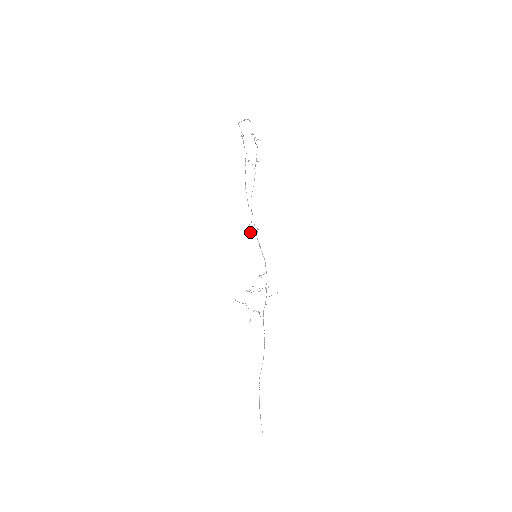
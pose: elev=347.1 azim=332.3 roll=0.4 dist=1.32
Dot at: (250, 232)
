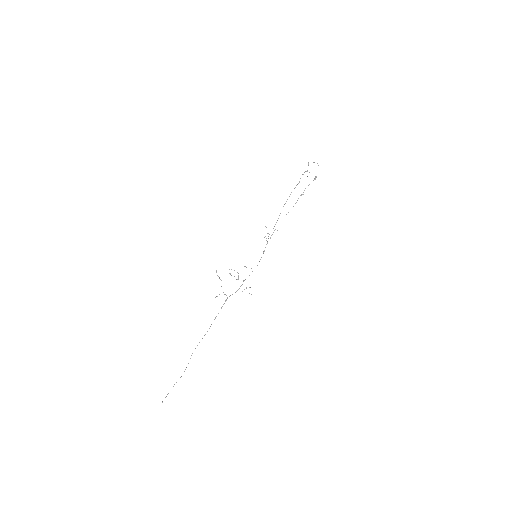
Dot at: occluded
